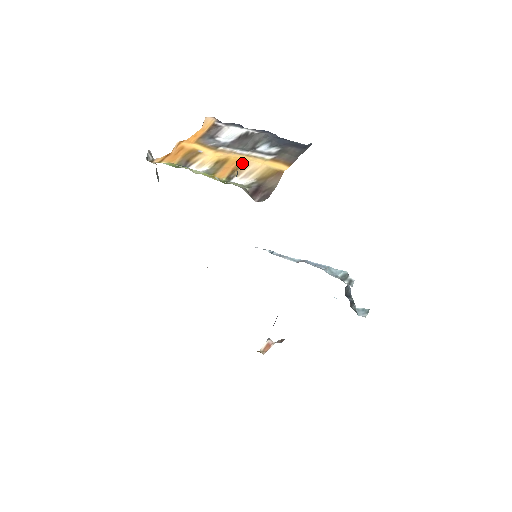
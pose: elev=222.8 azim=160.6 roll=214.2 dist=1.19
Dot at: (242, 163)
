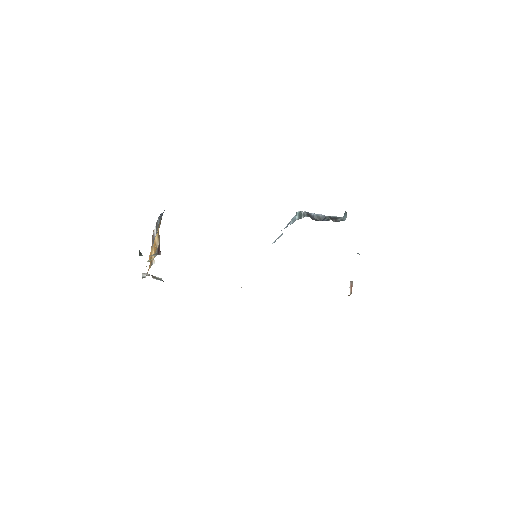
Dot at: (155, 243)
